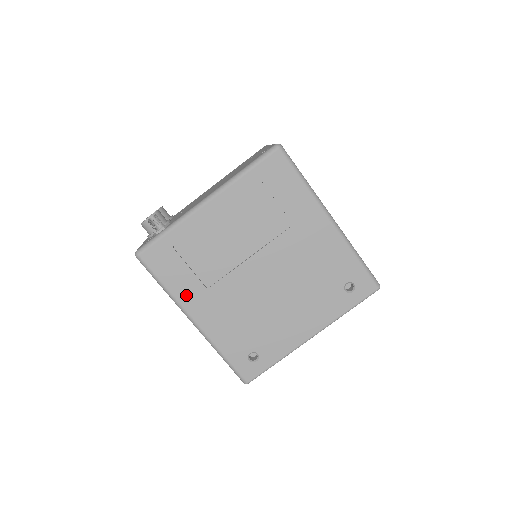
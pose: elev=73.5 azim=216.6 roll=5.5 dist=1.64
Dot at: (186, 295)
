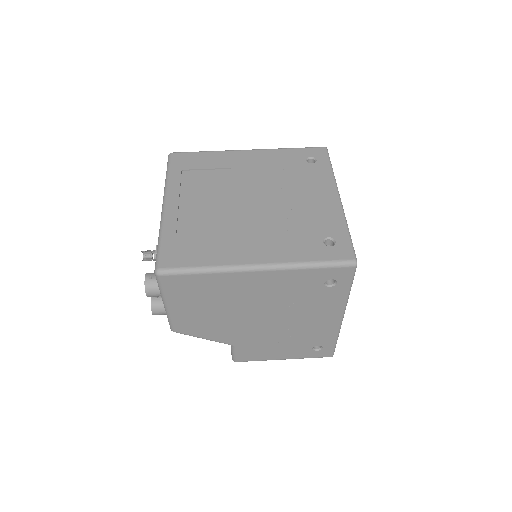
Dot at: (226, 257)
